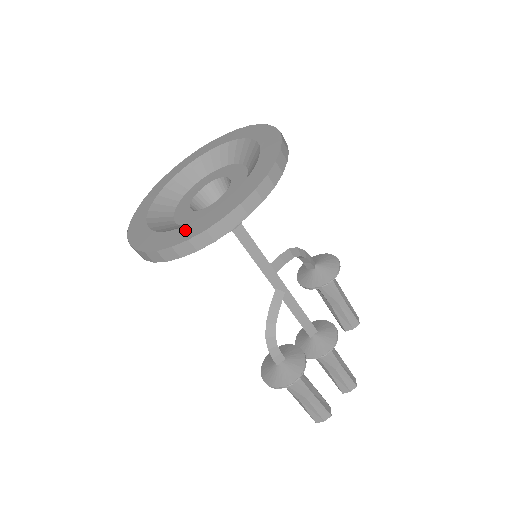
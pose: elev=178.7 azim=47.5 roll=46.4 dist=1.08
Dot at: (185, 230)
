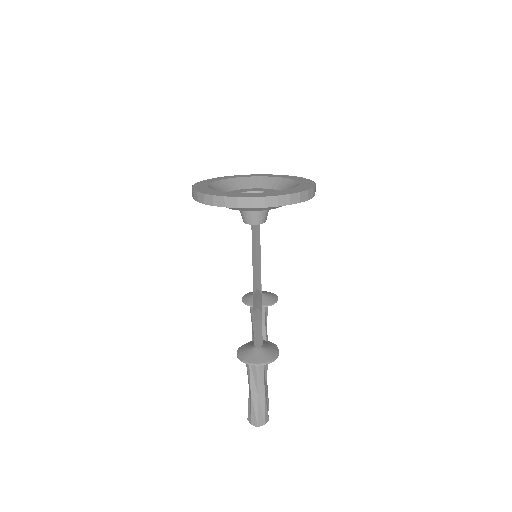
Dot at: (279, 192)
